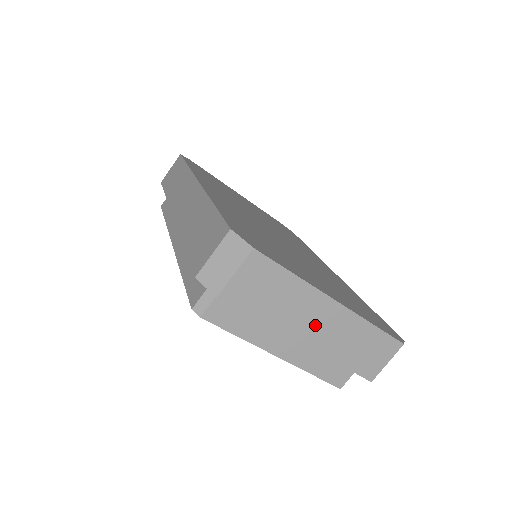
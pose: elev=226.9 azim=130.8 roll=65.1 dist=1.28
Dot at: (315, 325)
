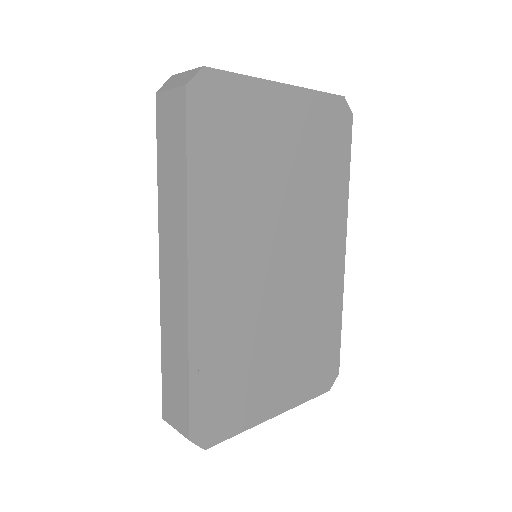
Dot at: occluded
